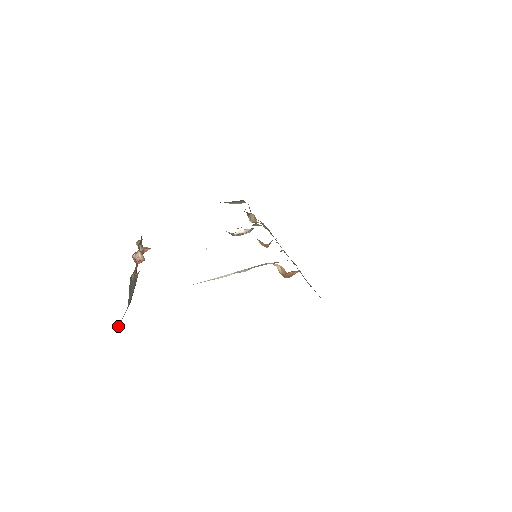
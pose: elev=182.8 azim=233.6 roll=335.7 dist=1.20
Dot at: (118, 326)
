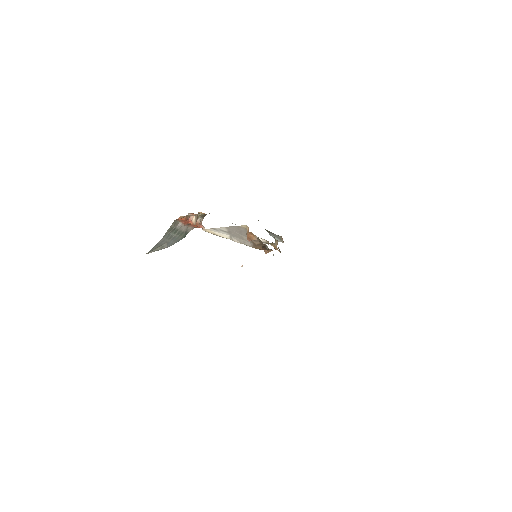
Dot at: (150, 252)
